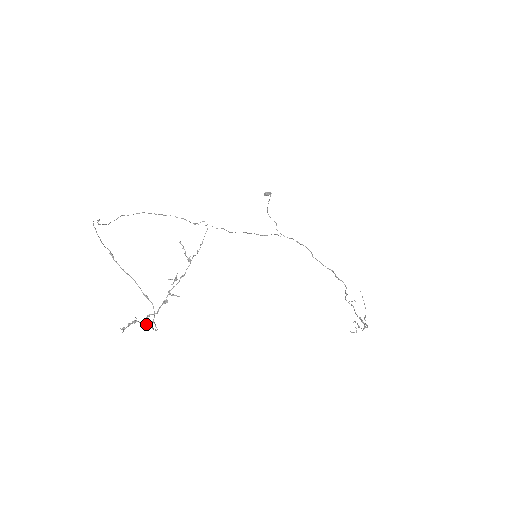
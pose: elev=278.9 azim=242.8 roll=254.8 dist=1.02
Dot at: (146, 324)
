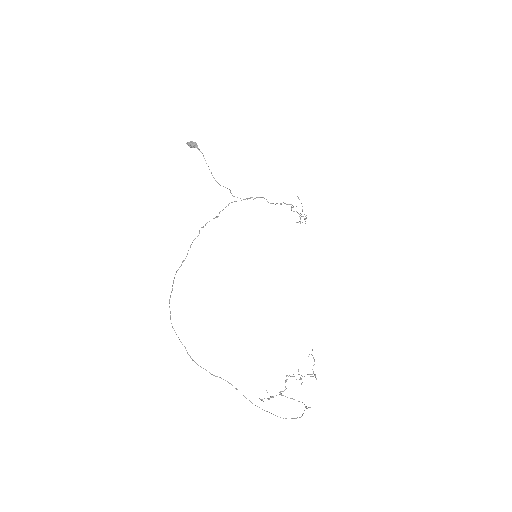
Dot at: occluded
